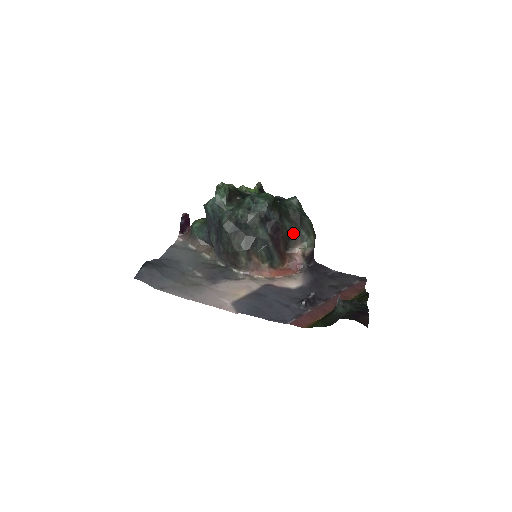
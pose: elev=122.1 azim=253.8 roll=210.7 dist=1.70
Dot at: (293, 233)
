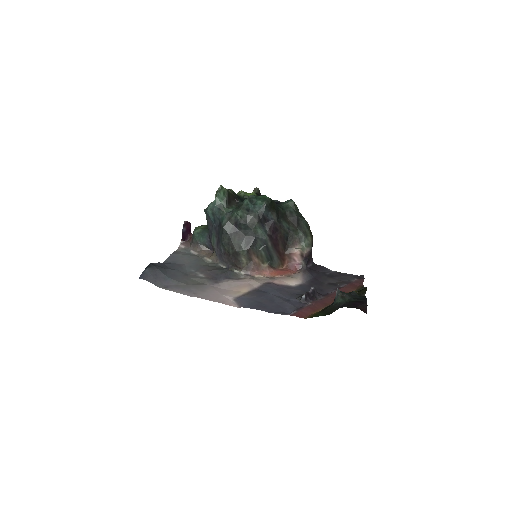
Dot at: (291, 234)
